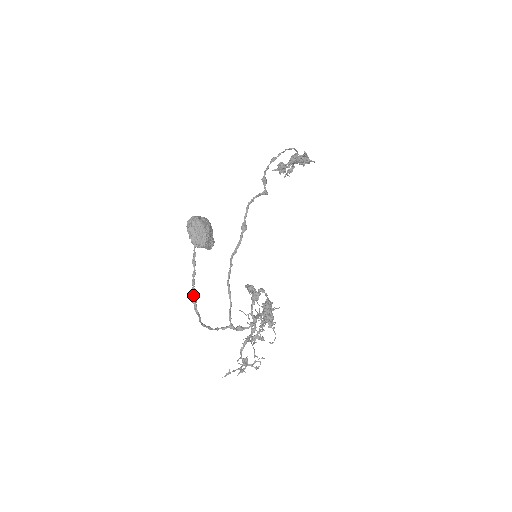
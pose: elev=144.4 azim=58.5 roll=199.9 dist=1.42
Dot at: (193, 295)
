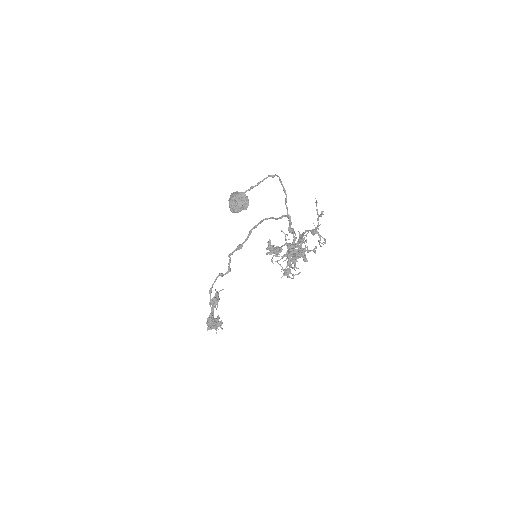
Dot at: (269, 176)
